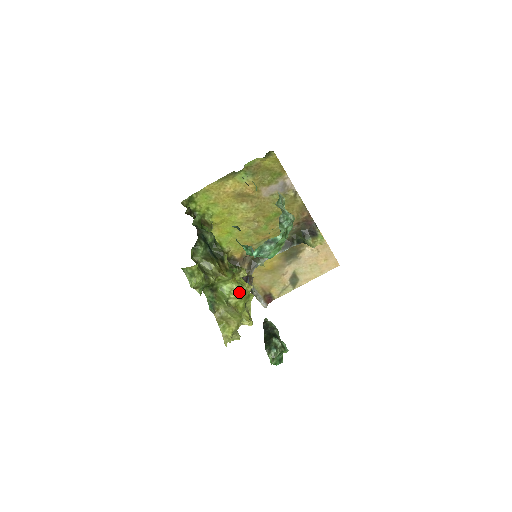
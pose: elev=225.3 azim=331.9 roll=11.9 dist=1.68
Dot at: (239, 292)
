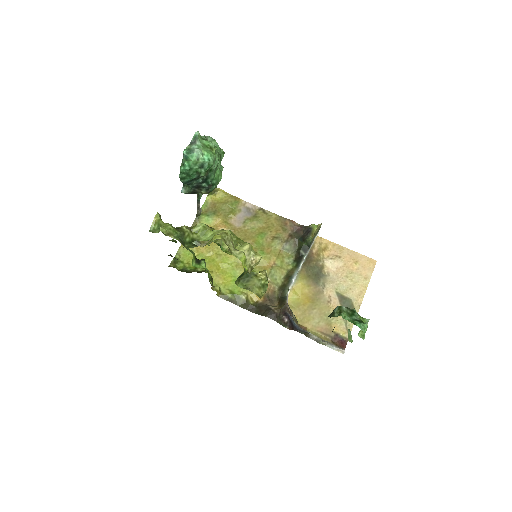
Dot at: (222, 231)
